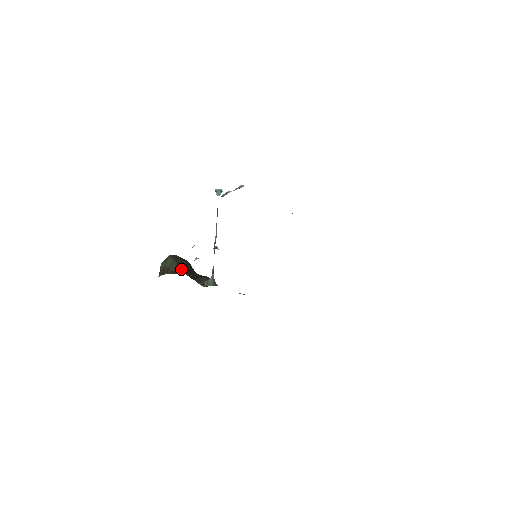
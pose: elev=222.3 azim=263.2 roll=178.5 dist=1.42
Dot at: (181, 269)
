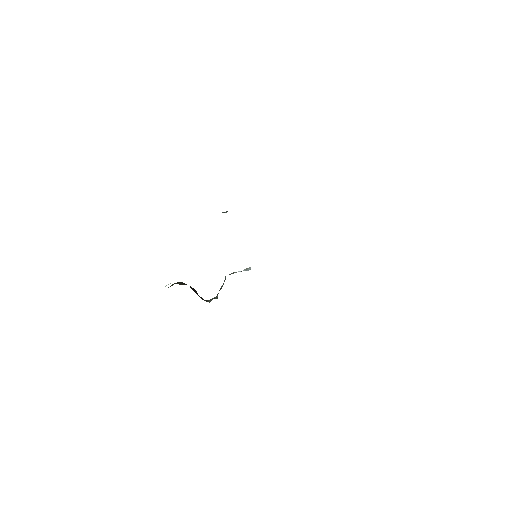
Dot at: occluded
